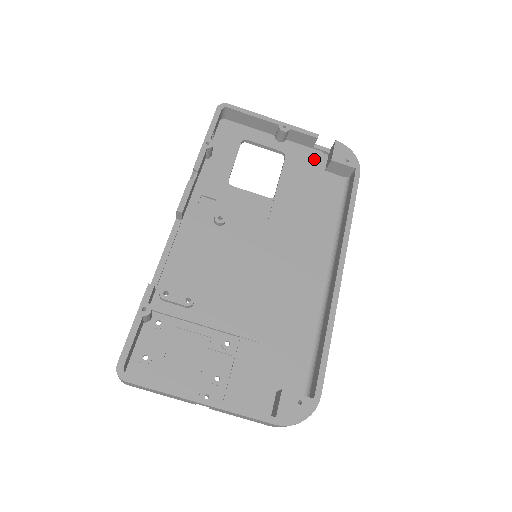
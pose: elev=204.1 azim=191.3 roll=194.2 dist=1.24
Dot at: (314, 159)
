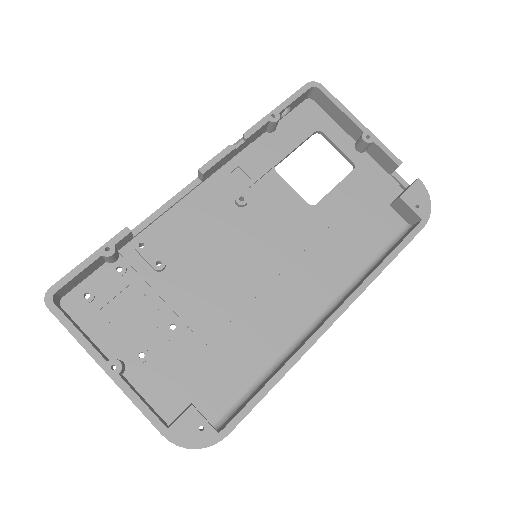
Dot at: (384, 187)
